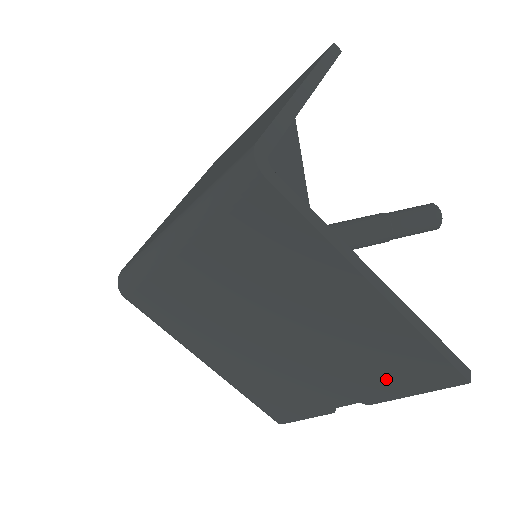
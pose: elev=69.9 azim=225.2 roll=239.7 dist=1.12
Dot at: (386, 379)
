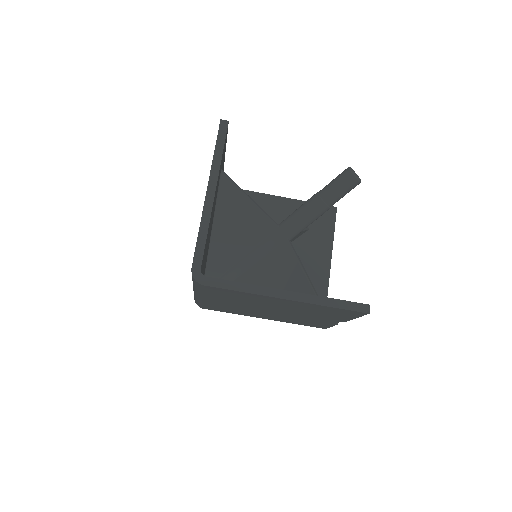
Dot at: (337, 316)
